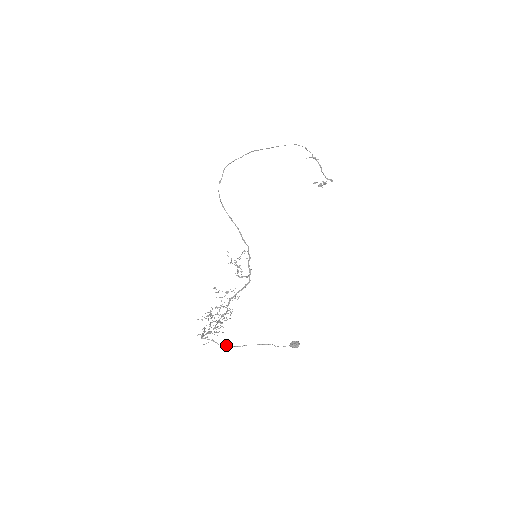
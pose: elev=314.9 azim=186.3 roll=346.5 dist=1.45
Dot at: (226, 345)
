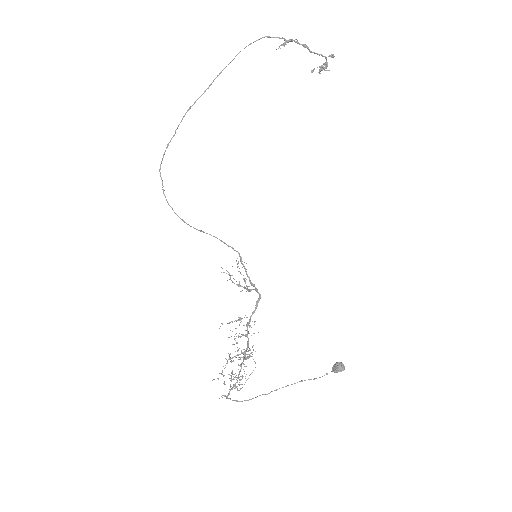
Dot at: (256, 397)
